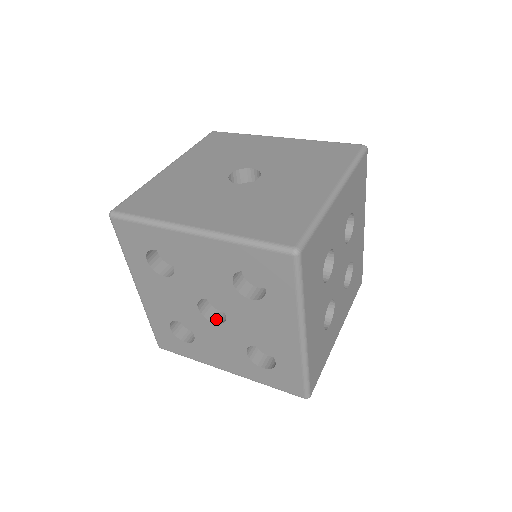
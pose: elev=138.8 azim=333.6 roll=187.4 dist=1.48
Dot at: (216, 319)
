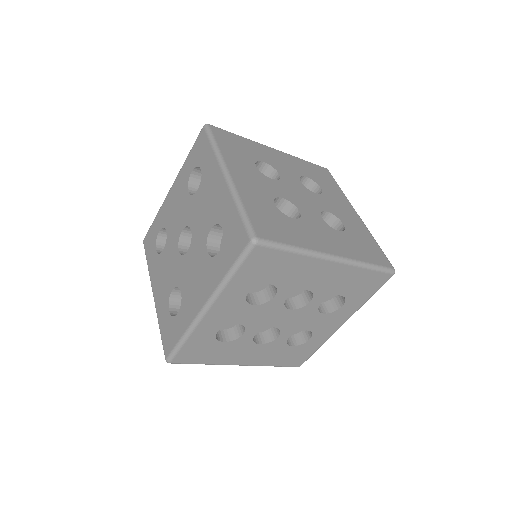
Dot at: occluded
